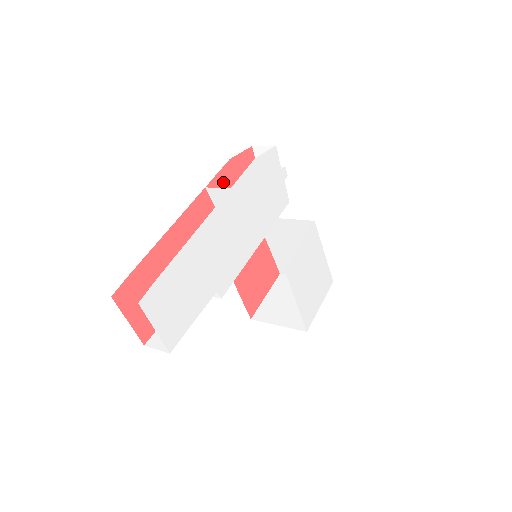
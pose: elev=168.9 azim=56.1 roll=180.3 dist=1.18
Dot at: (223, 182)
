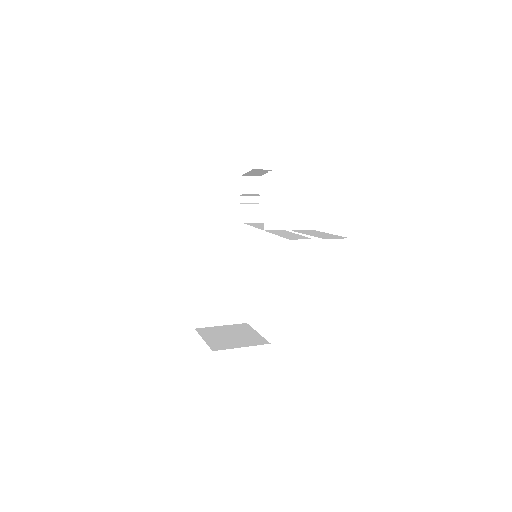
Dot at: occluded
